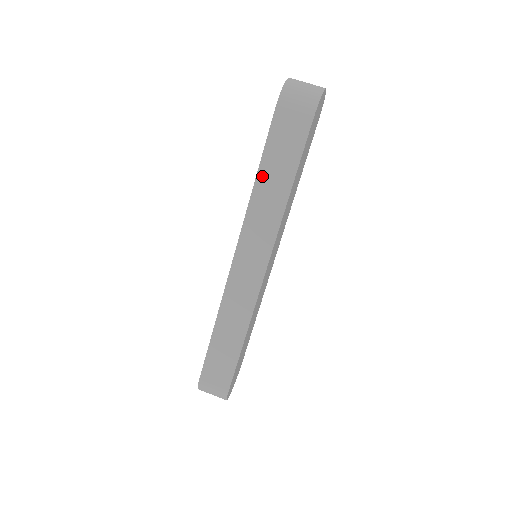
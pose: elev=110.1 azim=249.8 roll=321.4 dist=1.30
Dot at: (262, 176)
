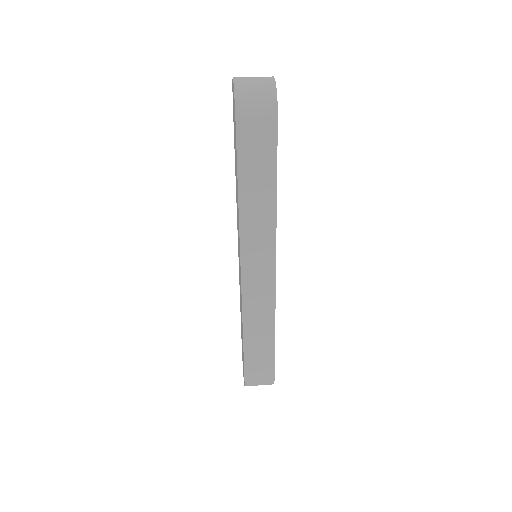
Dot at: (244, 189)
